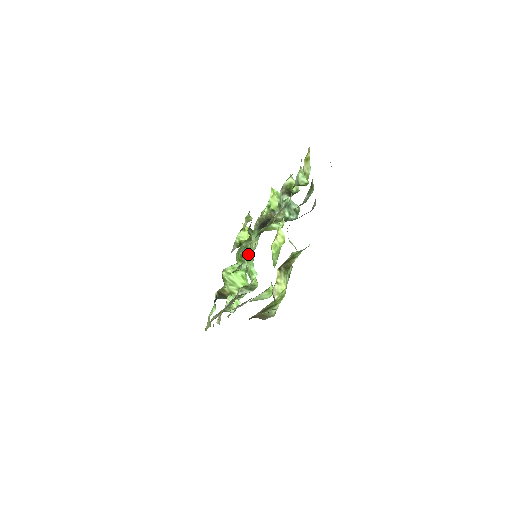
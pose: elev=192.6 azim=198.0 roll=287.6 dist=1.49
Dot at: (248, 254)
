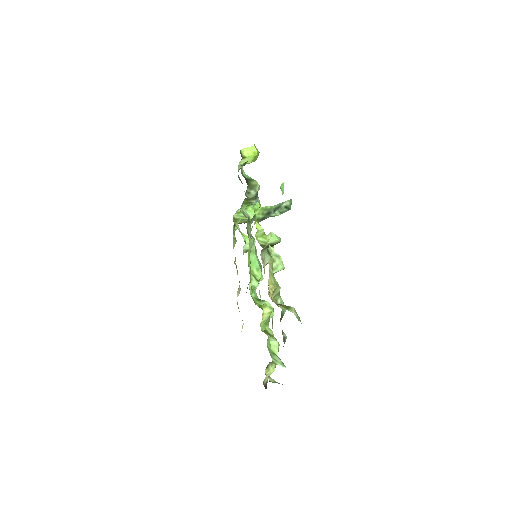
Dot at: (248, 259)
